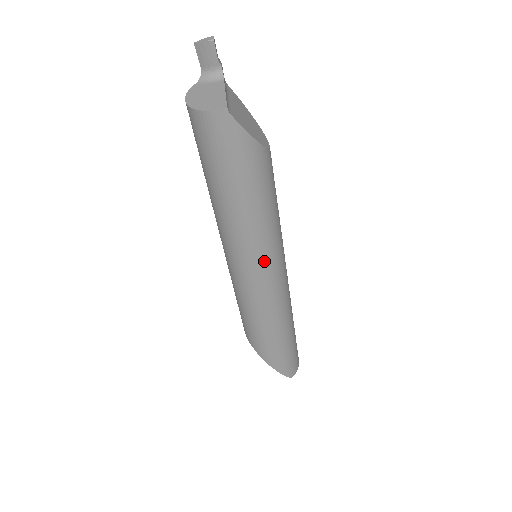
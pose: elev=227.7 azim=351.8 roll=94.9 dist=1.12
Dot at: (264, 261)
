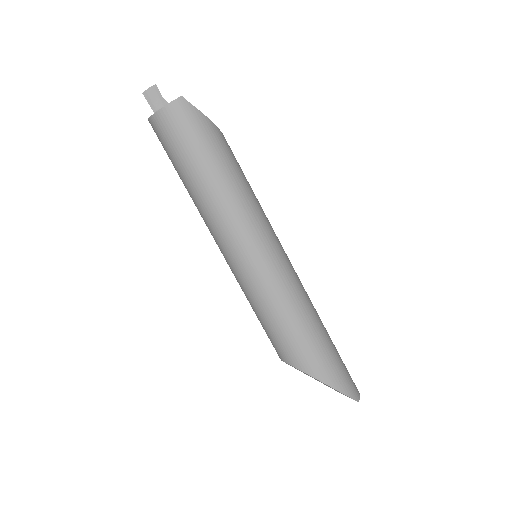
Dot at: (264, 236)
